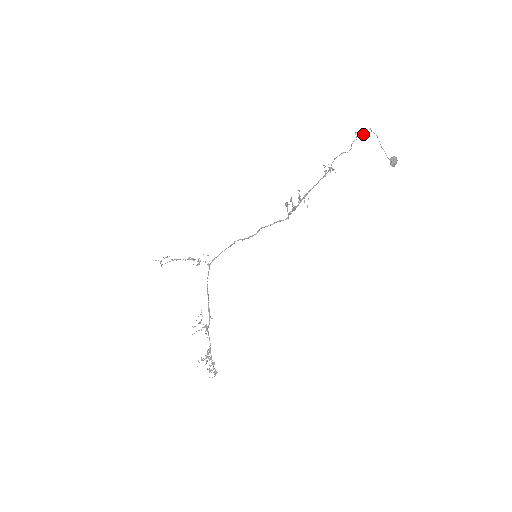
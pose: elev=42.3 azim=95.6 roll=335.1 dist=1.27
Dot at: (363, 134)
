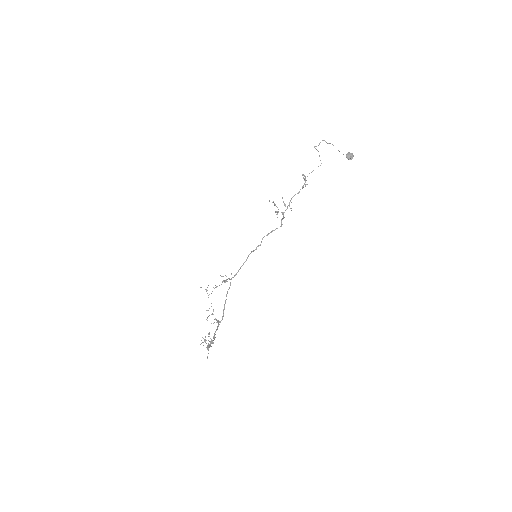
Dot at: occluded
